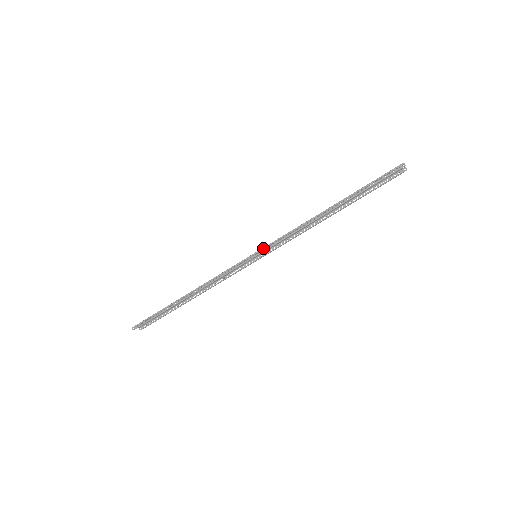
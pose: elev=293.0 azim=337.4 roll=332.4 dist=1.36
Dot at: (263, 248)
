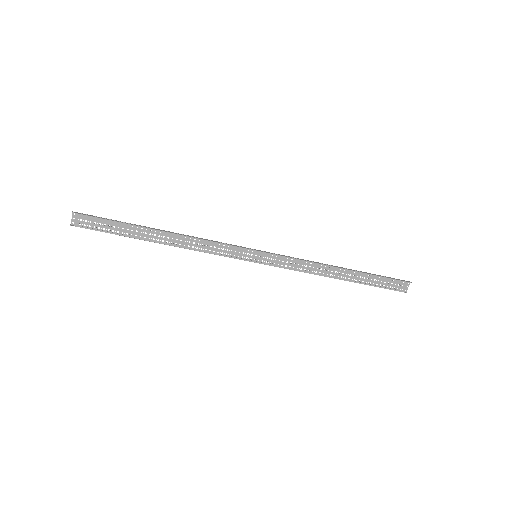
Dot at: occluded
